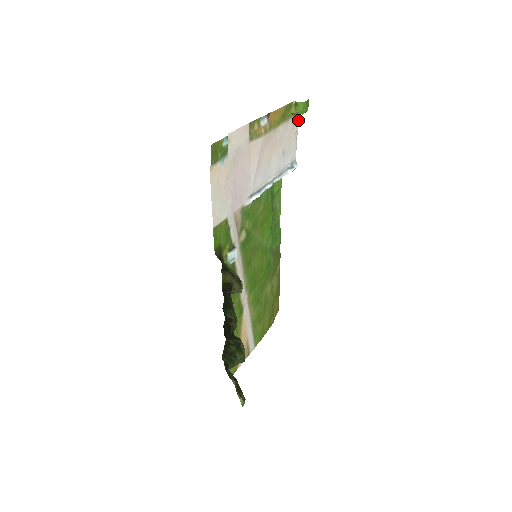
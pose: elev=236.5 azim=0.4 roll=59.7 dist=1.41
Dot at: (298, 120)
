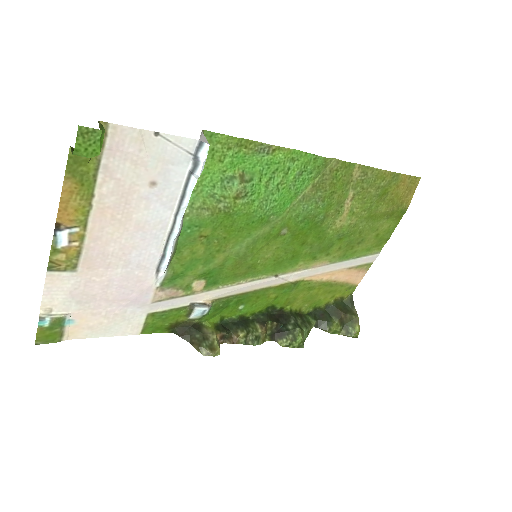
Dot at: (121, 125)
